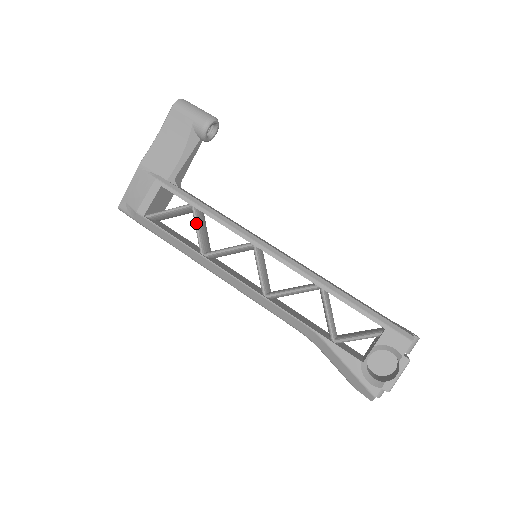
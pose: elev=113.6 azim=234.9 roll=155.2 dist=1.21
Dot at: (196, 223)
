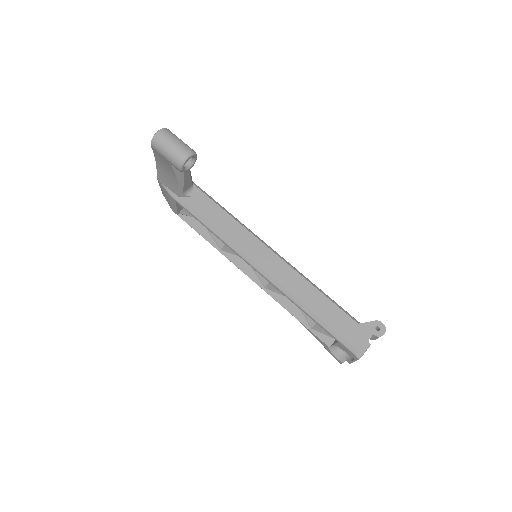
Dot at: (208, 231)
